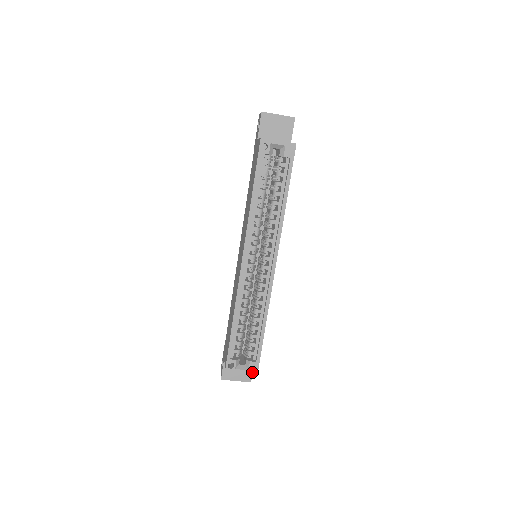
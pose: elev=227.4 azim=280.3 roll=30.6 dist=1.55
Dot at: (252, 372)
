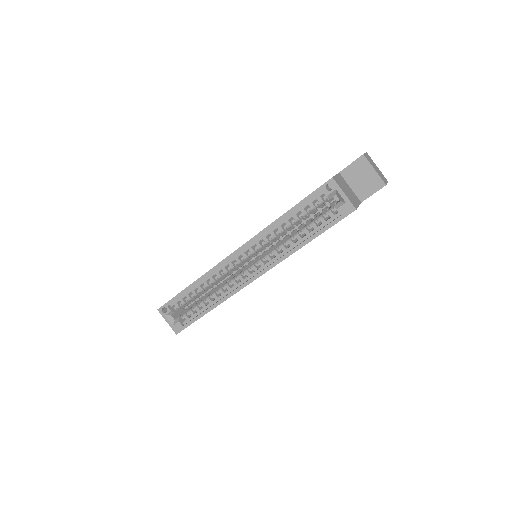
Dot at: (174, 329)
